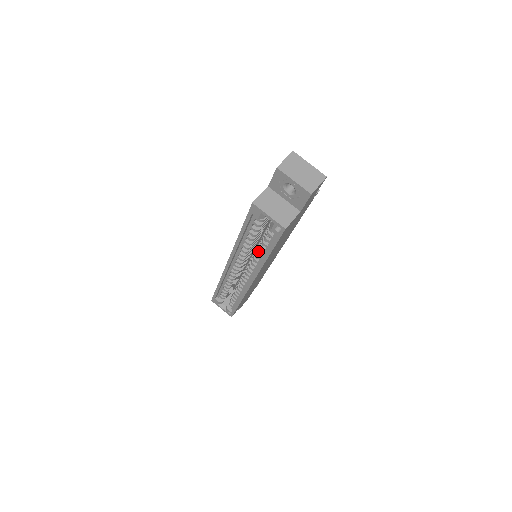
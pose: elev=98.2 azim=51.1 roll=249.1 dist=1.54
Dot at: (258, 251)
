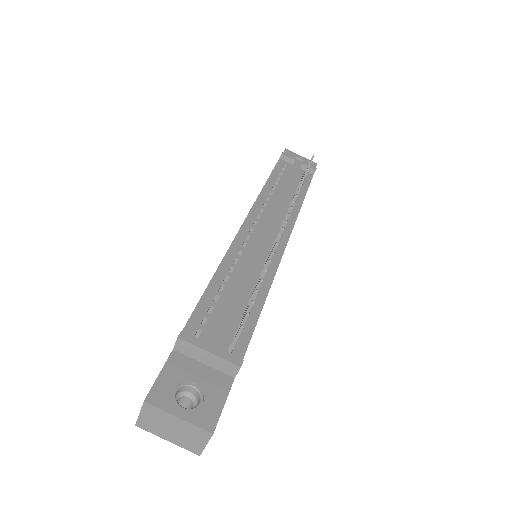
Dot at: occluded
